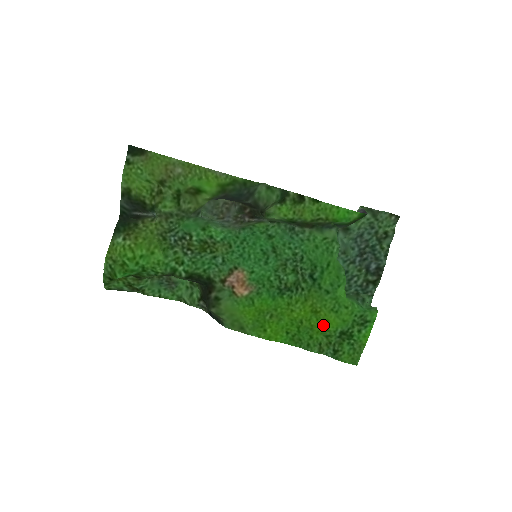
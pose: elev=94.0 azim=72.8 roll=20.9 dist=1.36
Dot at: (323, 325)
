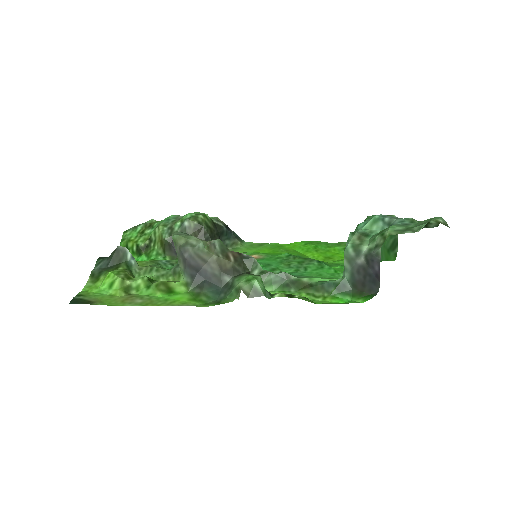
Dot at: (338, 255)
